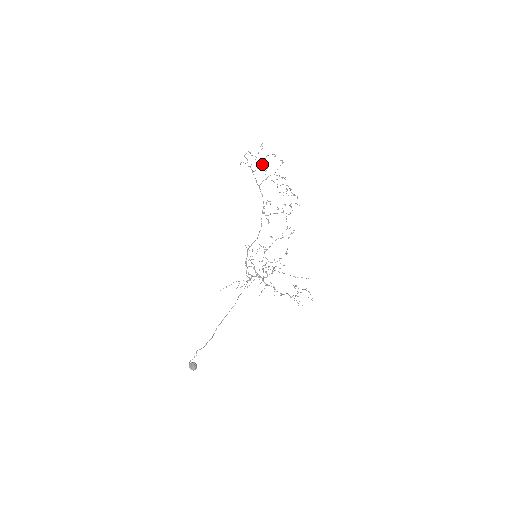
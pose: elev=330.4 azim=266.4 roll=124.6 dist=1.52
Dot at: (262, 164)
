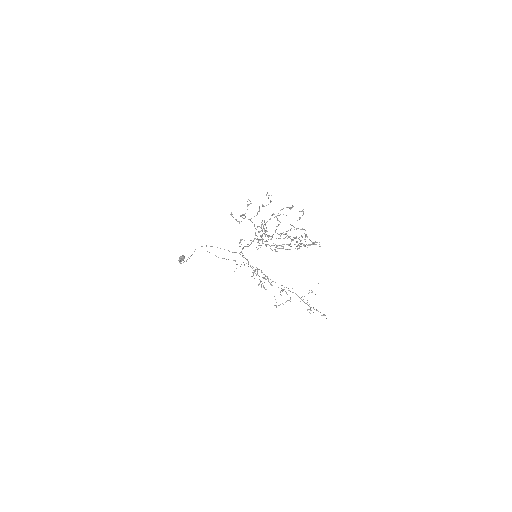
Dot at: occluded
